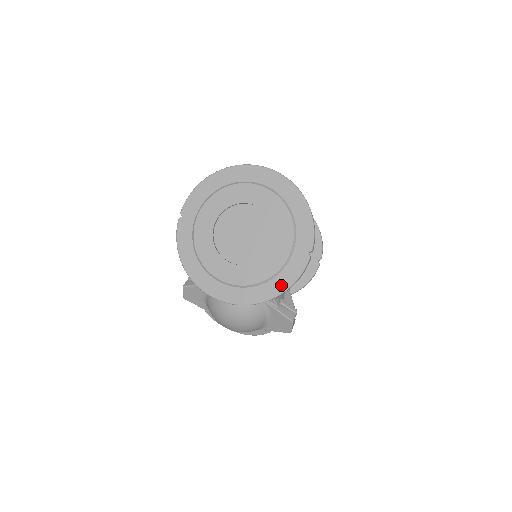
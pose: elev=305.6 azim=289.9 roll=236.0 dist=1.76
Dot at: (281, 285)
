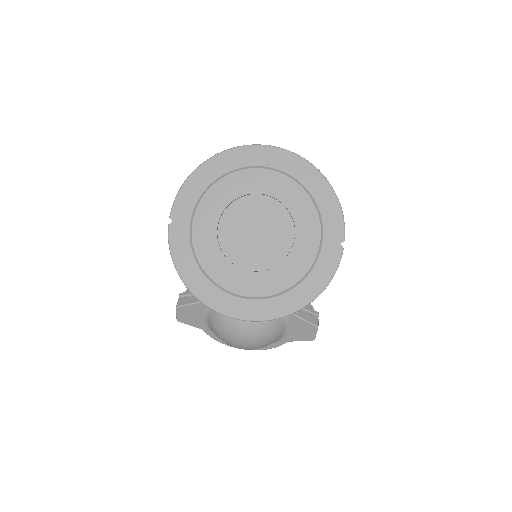
Dot at: (313, 288)
